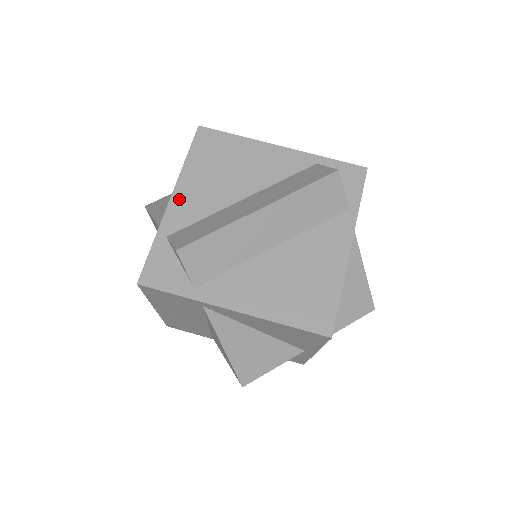
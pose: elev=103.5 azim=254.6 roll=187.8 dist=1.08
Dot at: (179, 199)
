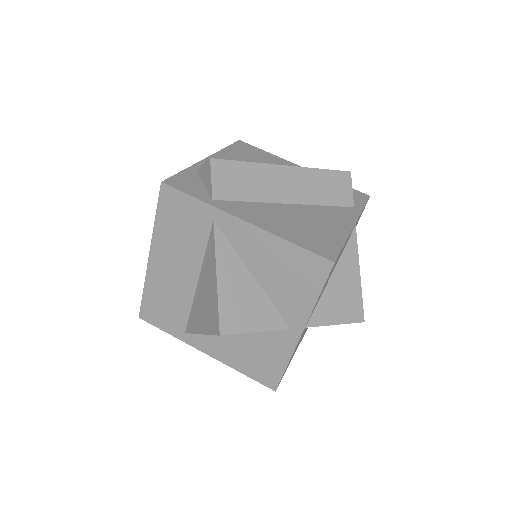
Dot at: occluded
